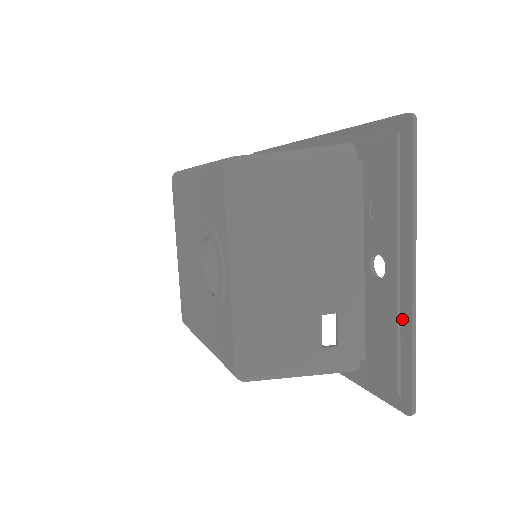
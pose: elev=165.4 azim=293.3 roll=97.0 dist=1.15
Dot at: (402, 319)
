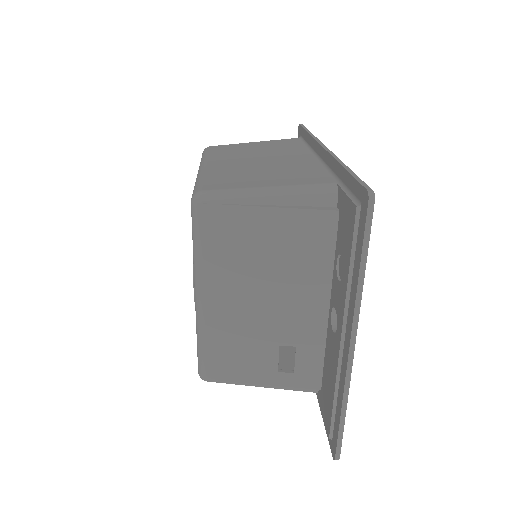
Dot at: (340, 380)
